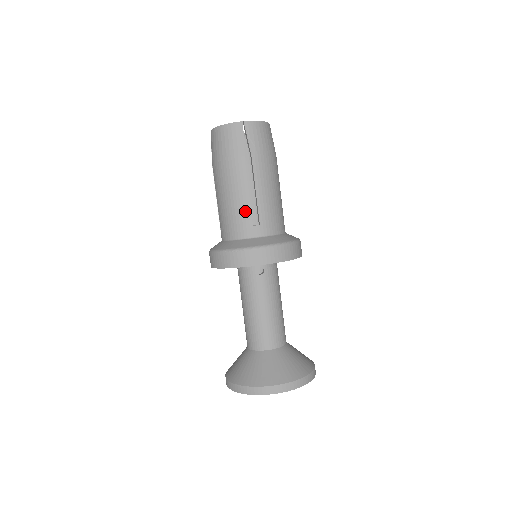
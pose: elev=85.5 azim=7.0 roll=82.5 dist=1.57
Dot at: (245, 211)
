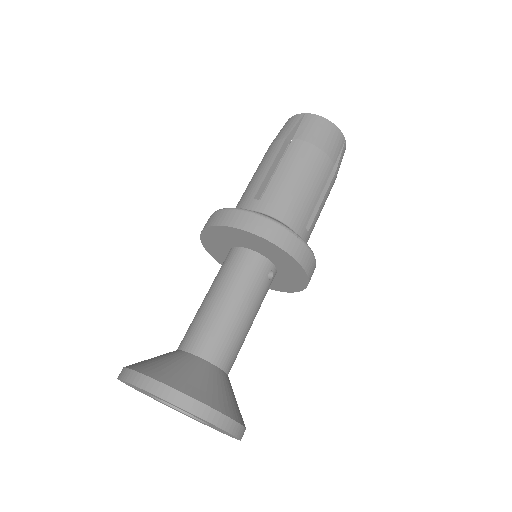
Dot at: (309, 208)
